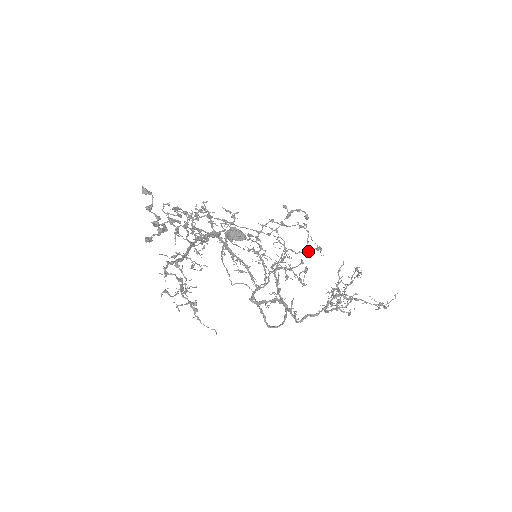
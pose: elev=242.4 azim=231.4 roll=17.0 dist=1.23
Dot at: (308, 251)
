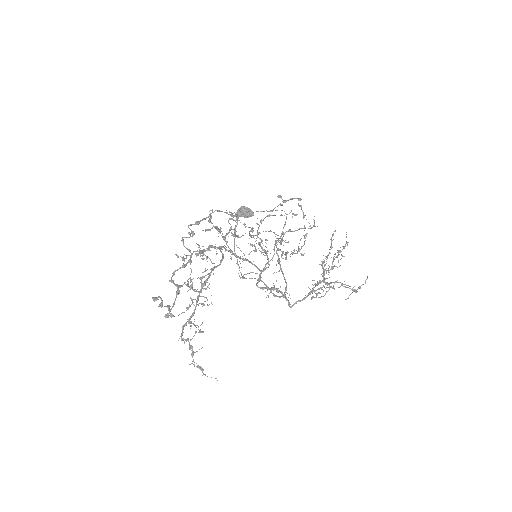
Dot at: occluded
